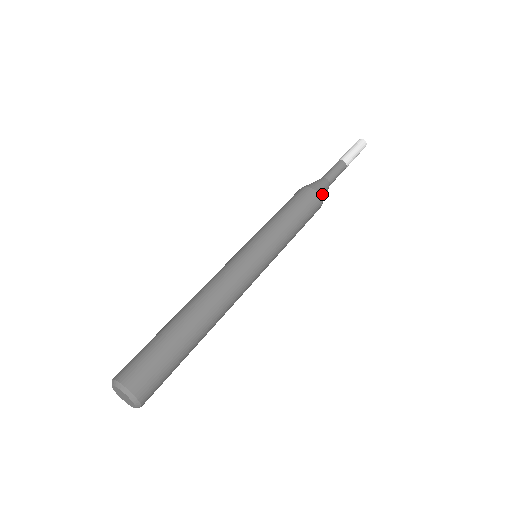
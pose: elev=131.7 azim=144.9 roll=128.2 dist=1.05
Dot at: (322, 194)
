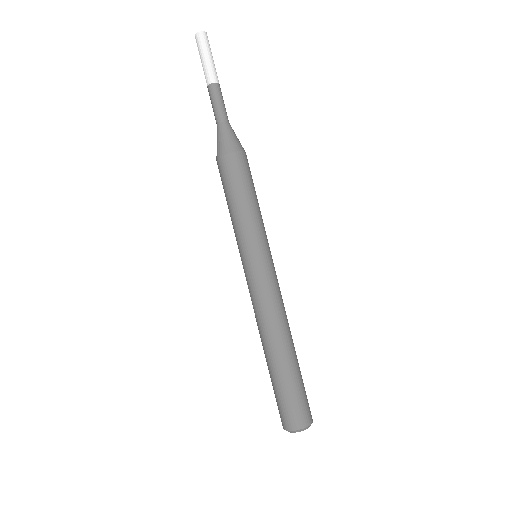
Dot at: (229, 147)
